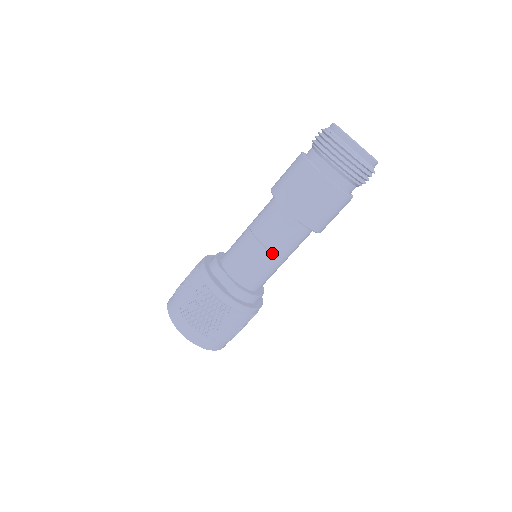
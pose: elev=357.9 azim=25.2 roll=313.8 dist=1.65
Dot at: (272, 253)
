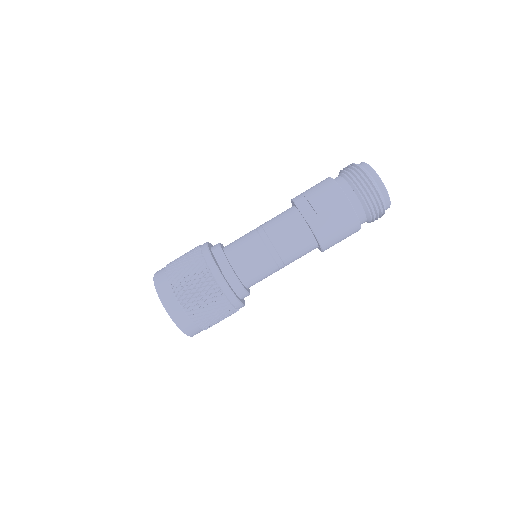
Dot at: (275, 250)
